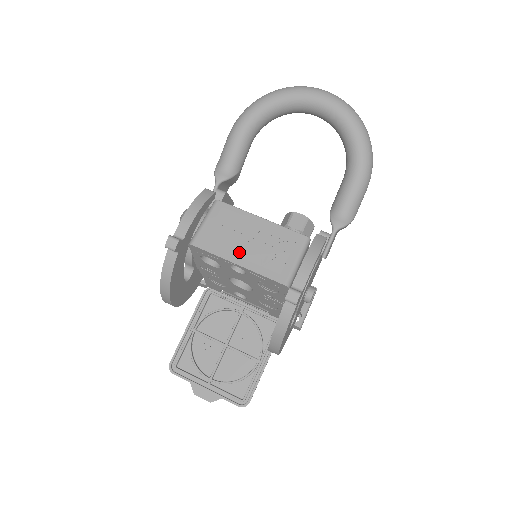
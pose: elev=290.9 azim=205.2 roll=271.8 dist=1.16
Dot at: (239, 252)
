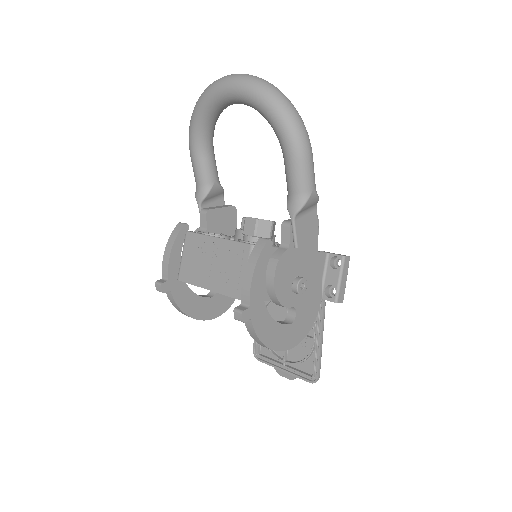
Dot at: (207, 277)
